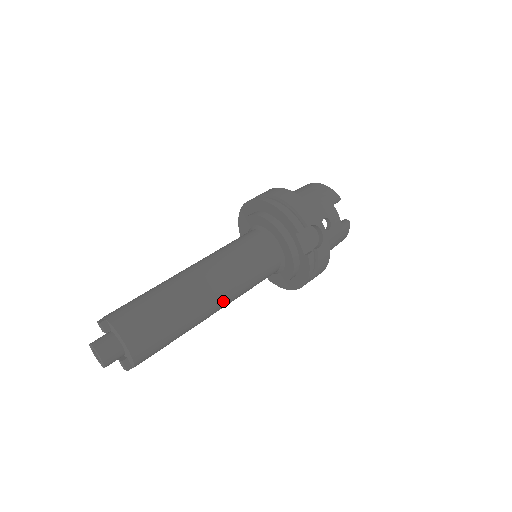
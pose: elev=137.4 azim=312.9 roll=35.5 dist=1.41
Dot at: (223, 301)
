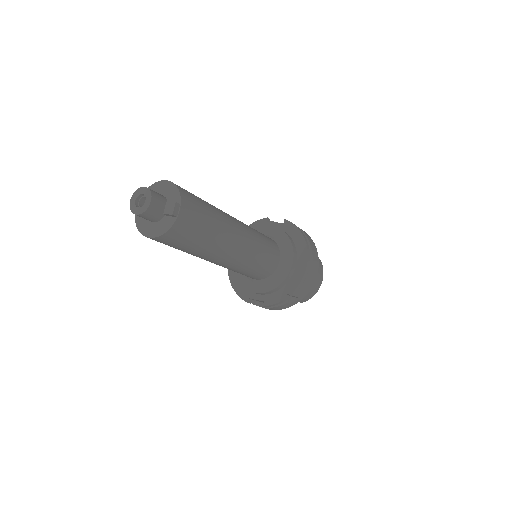
Dot at: (239, 222)
